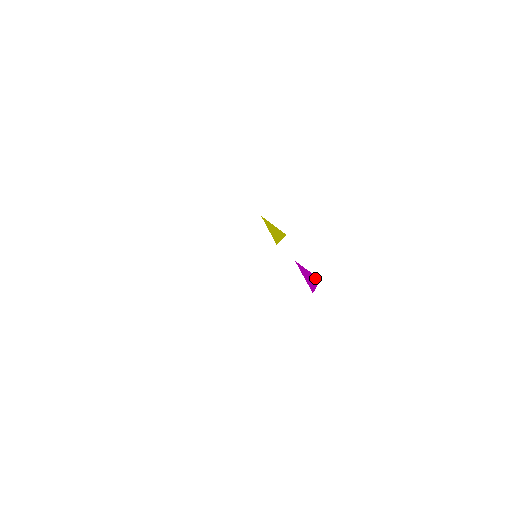
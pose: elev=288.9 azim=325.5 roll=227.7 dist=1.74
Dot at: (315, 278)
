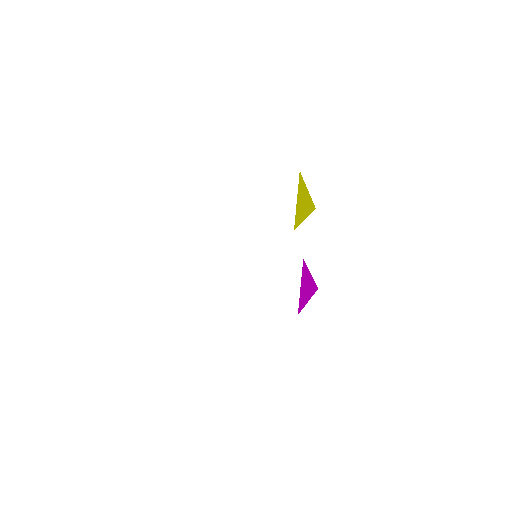
Dot at: (313, 287)
